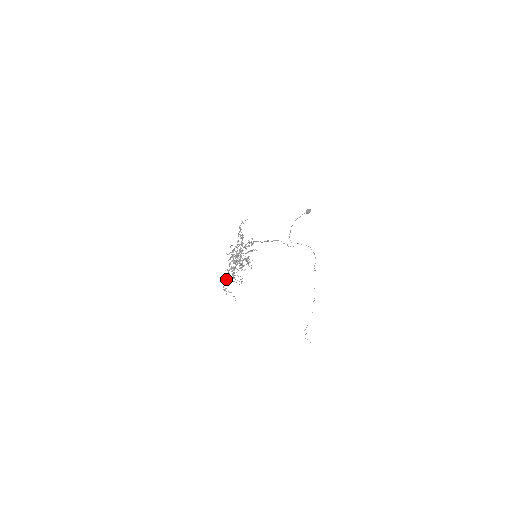
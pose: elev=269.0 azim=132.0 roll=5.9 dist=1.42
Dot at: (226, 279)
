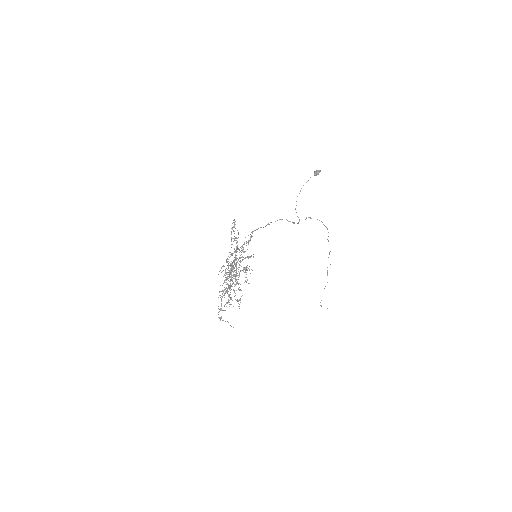
Dot at: (221, 303)
